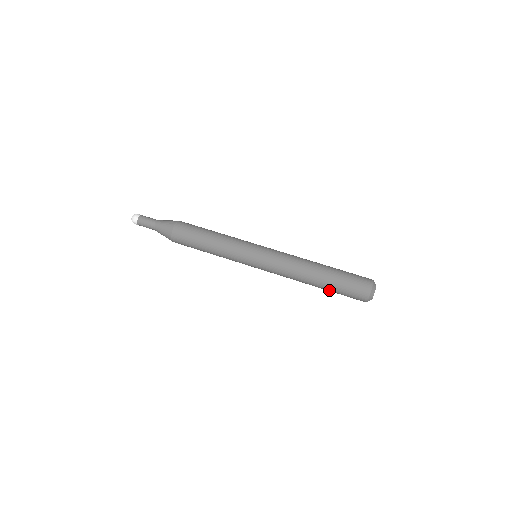
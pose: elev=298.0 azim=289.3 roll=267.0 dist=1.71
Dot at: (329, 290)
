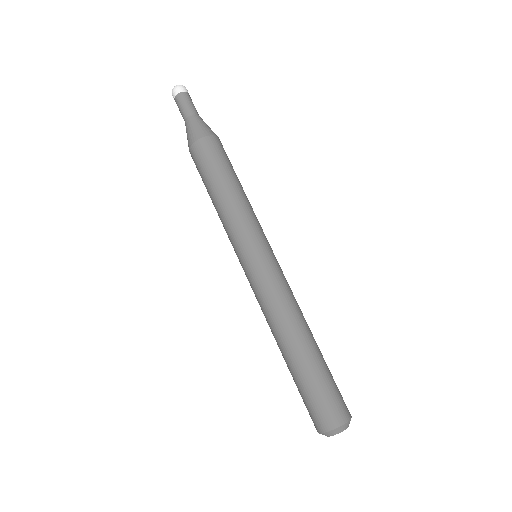
Dot at: (292, 375)
